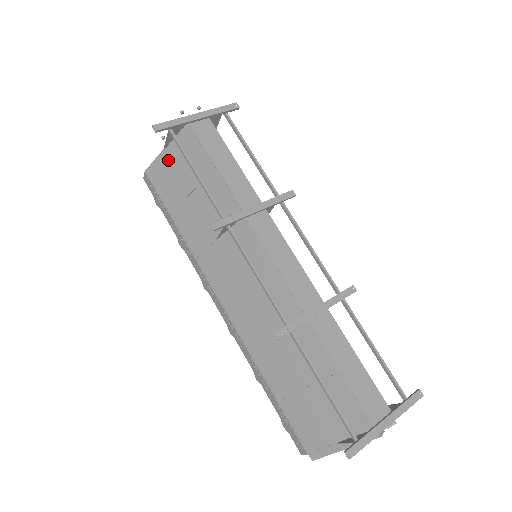
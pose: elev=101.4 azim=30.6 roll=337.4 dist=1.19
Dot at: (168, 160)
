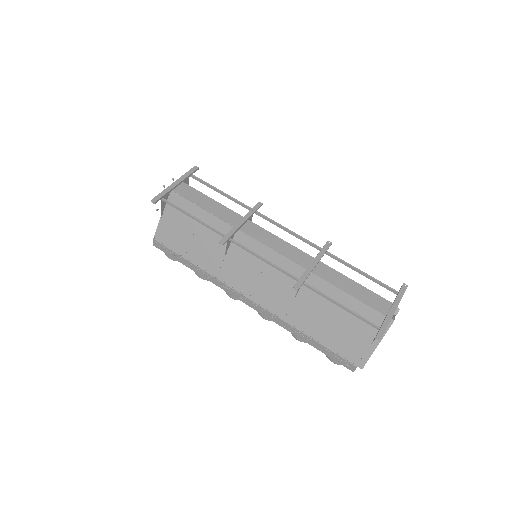
Dot at: (167, 222)
